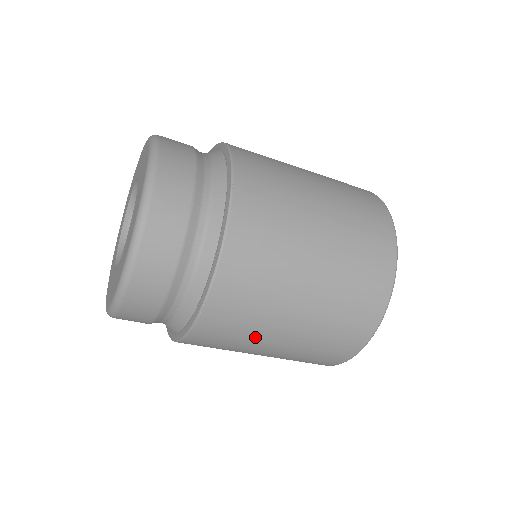
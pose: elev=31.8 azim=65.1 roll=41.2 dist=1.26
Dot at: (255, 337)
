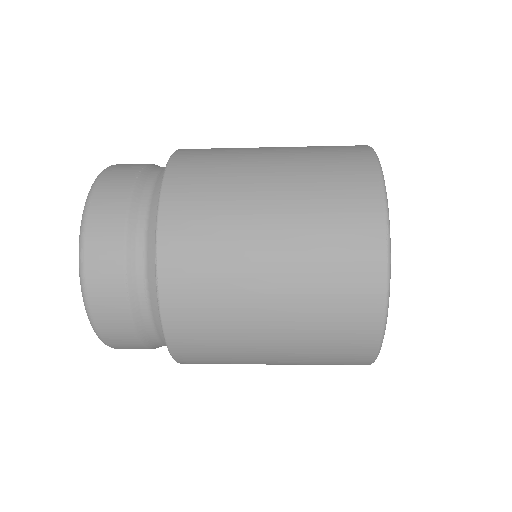
Dot at: (236, 298)
